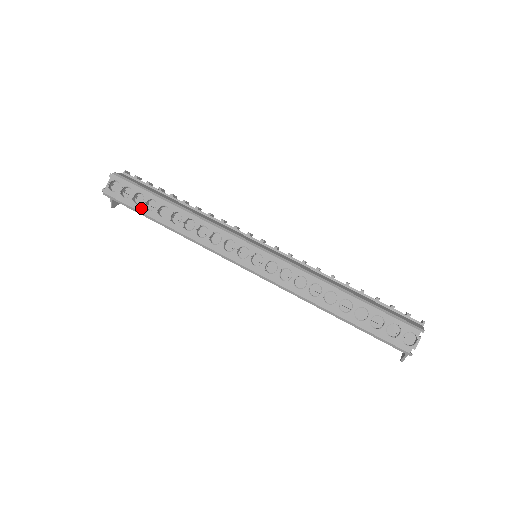
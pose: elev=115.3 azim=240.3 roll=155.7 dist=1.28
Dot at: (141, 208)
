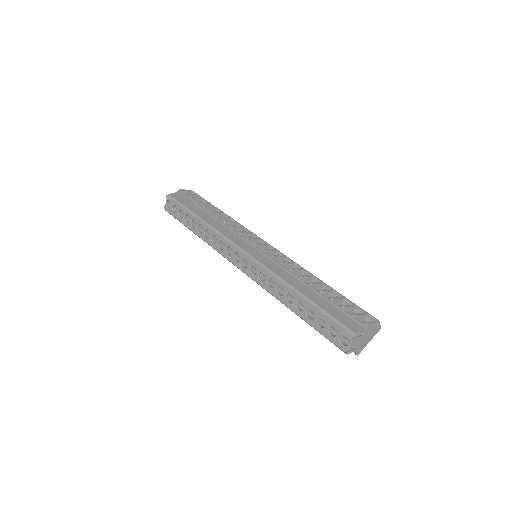
Dot at: (183, 221)
